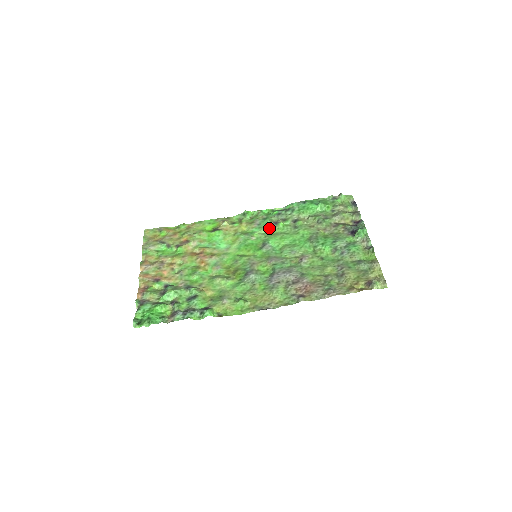
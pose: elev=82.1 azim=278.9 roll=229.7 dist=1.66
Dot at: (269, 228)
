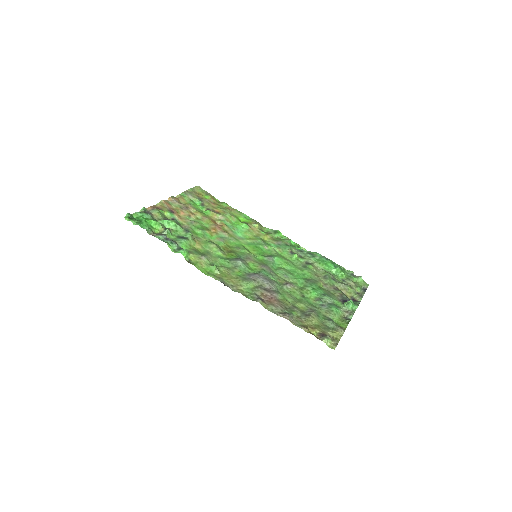
Dot at: (284, 252)
